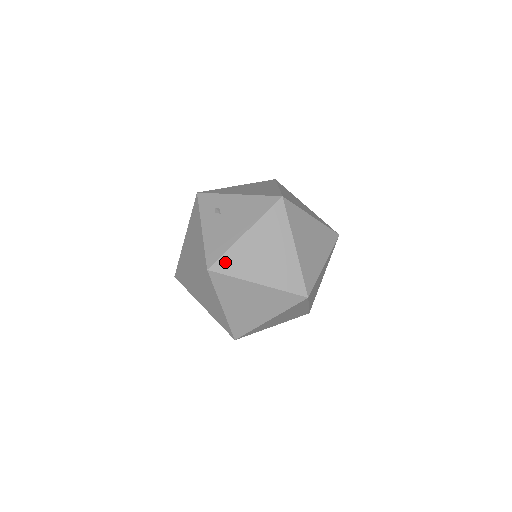
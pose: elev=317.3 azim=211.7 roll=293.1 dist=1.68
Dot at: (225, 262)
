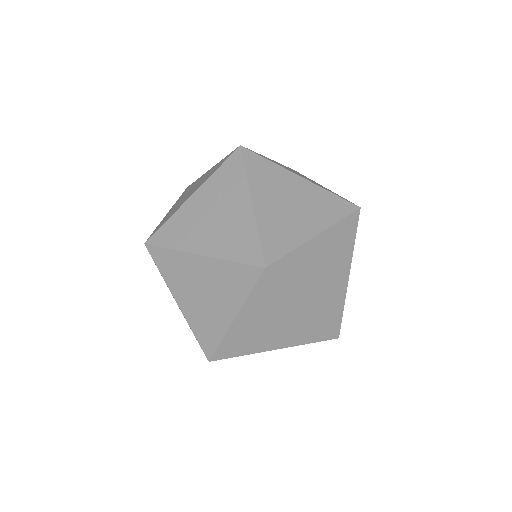
Dot at: (163, 256)
